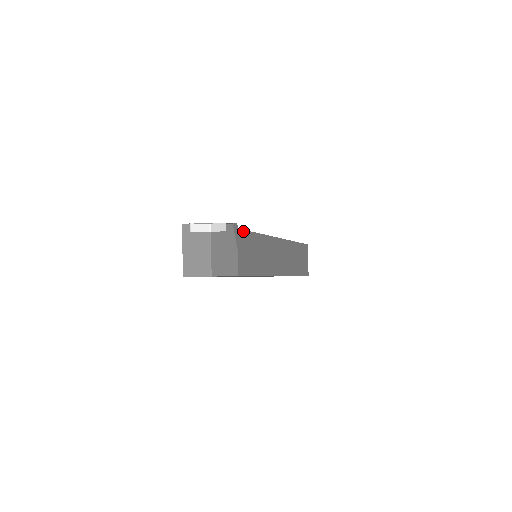
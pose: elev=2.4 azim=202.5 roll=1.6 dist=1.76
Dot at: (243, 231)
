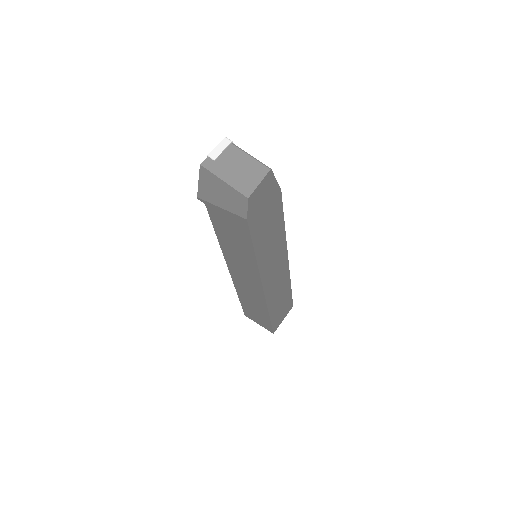
Dot at: occluded
